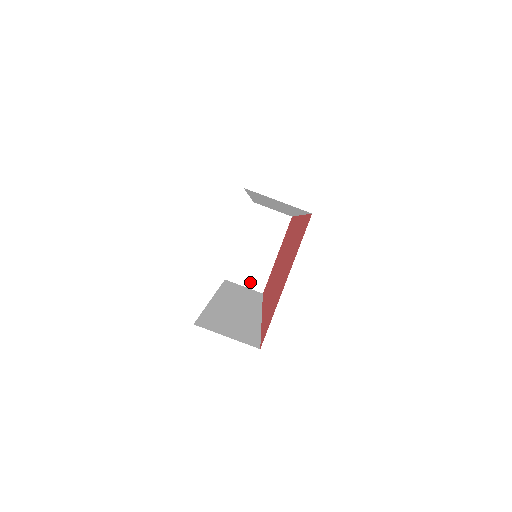
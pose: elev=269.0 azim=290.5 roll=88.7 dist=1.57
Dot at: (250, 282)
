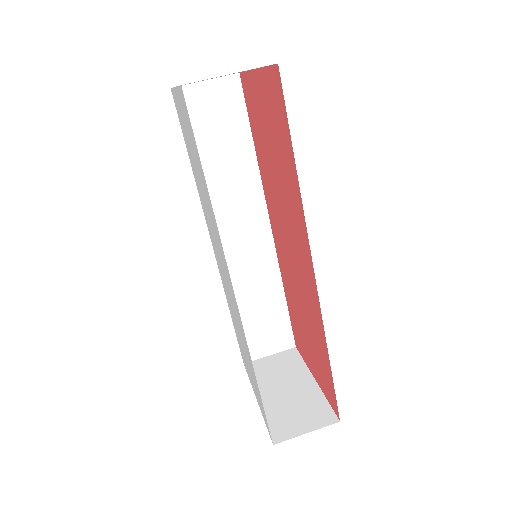
Dot at: (310, 423)
